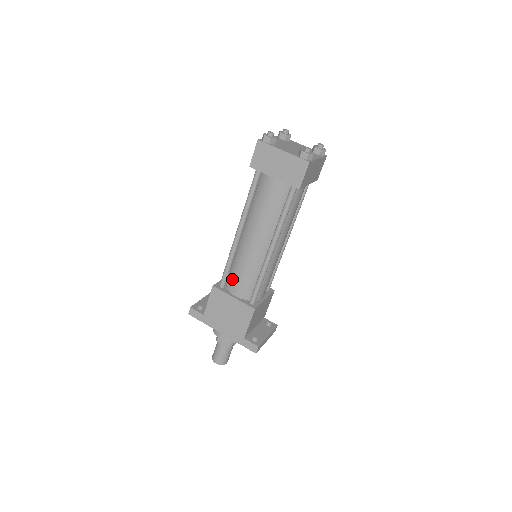
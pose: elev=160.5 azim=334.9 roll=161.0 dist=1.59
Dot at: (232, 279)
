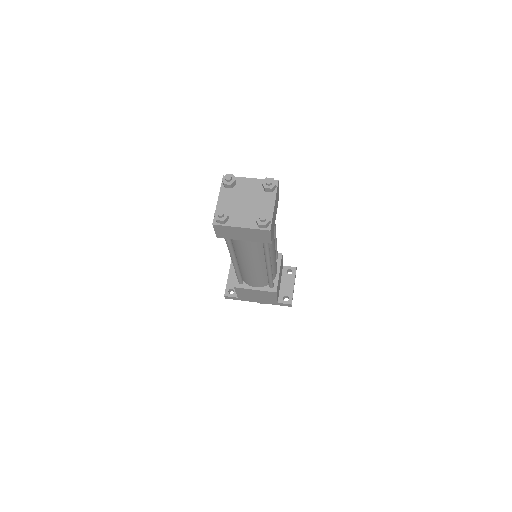
Dot at: (247, 280)
